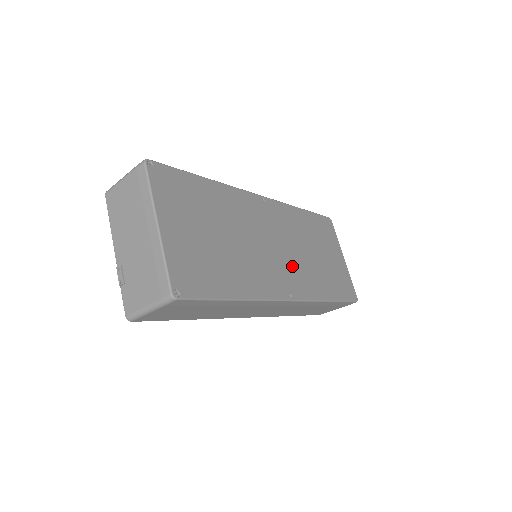
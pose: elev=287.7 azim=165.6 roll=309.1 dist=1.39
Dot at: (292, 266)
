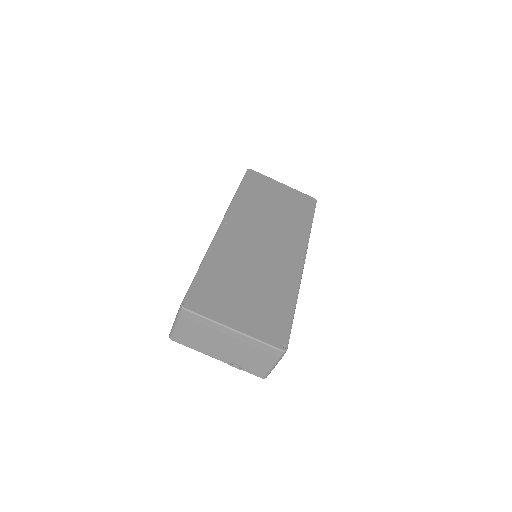
Dot at: (281, 239)
